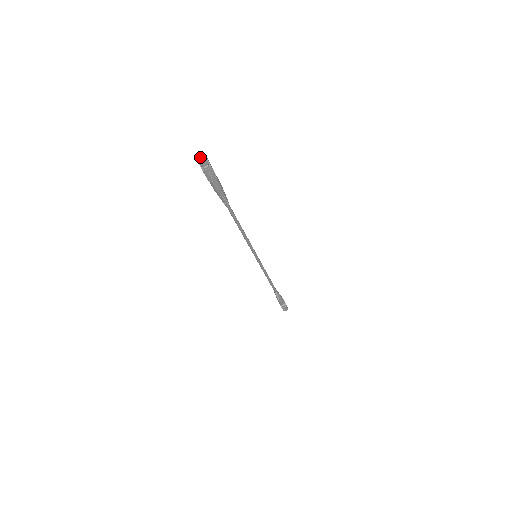
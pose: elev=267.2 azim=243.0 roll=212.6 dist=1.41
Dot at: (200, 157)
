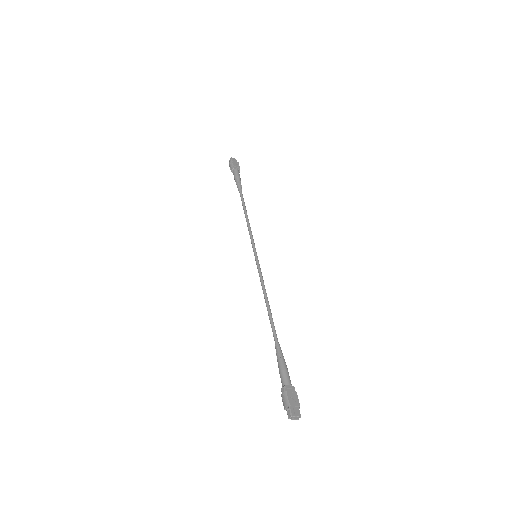
Dot at: occluded
